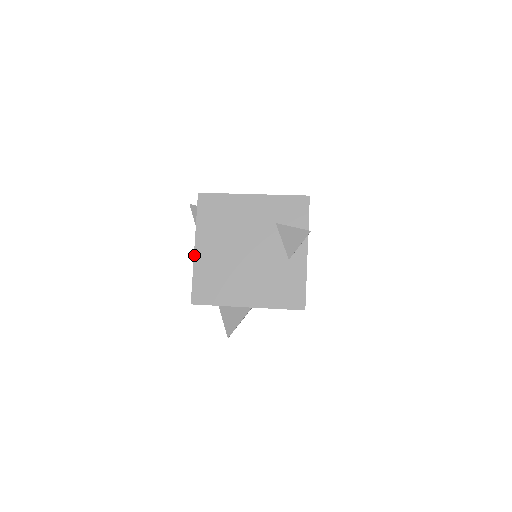
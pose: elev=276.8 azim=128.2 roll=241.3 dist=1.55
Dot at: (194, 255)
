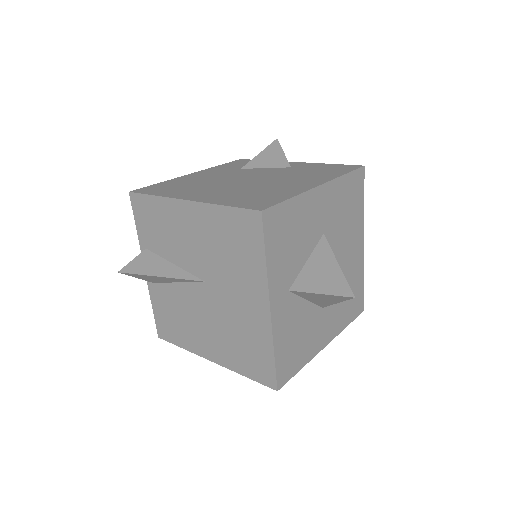
Dot at: (195, 201)
